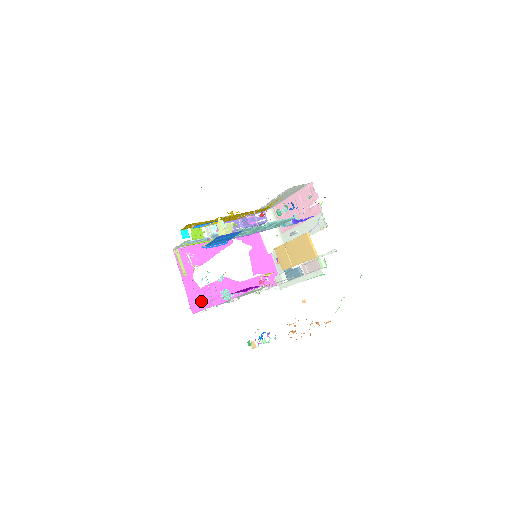
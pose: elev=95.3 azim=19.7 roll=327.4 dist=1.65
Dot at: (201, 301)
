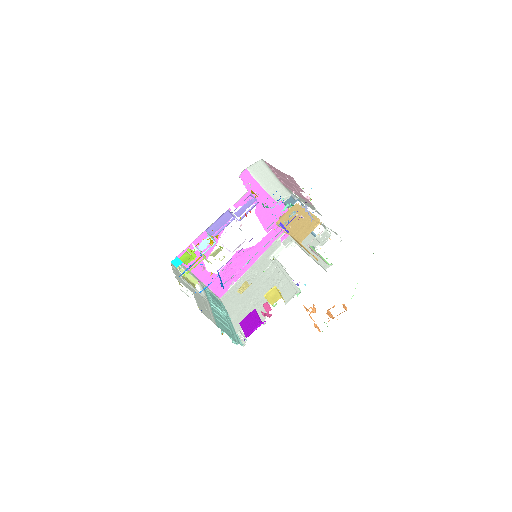
Dot at: (223, 284)
